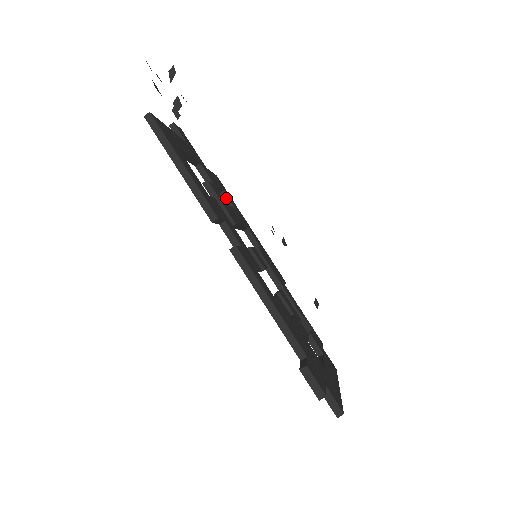
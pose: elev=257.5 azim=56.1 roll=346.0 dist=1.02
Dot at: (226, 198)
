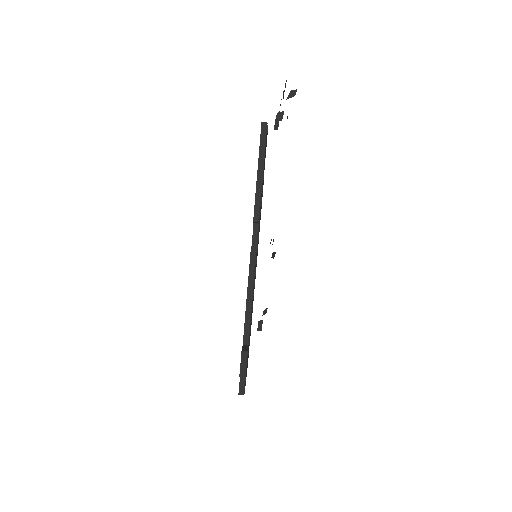
Dot at: occluded
